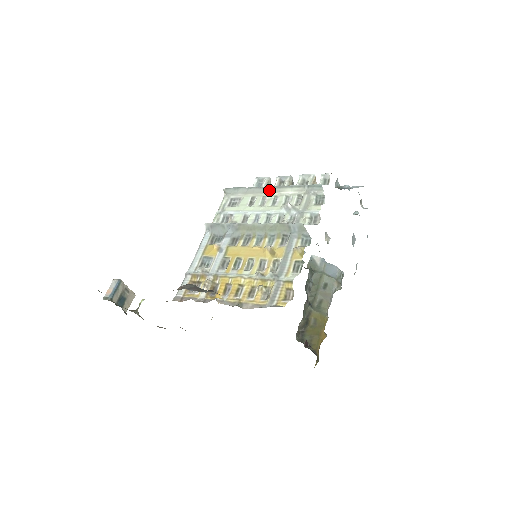
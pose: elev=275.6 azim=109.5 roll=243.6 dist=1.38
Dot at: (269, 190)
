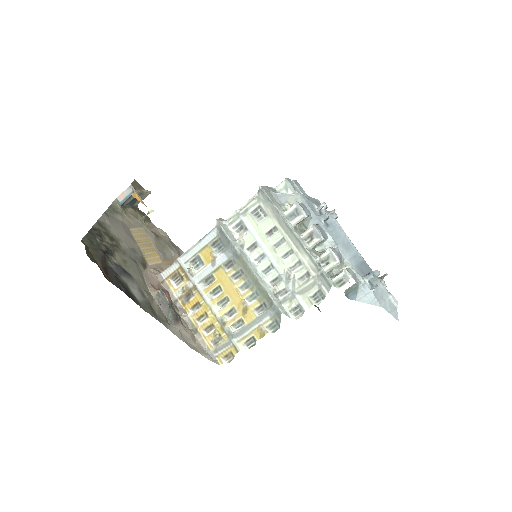
Dot at: (292, 238)
